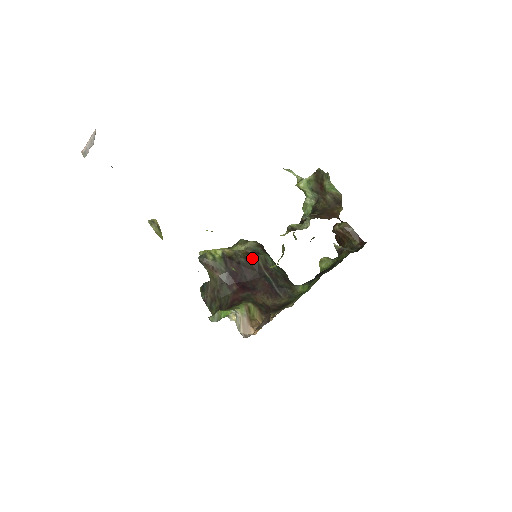
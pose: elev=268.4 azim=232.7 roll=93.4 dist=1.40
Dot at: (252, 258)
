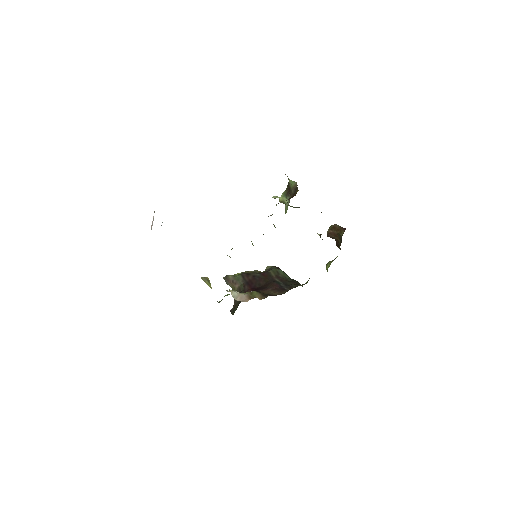
Dot at: (266, 272)
